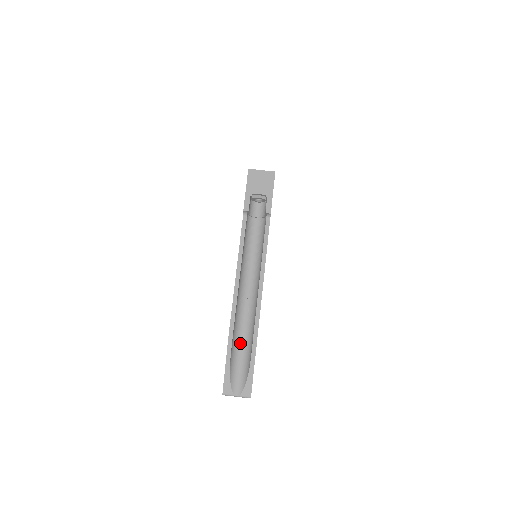
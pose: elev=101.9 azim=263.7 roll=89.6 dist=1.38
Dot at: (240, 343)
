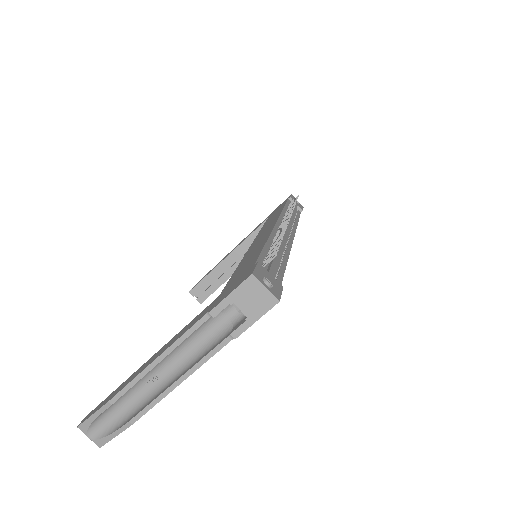
Dot at: (121, 405)
